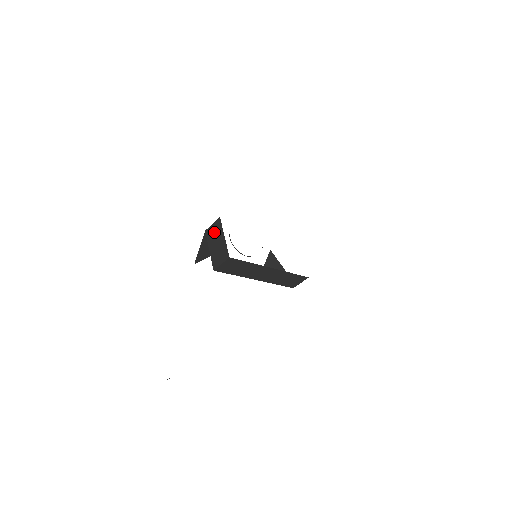
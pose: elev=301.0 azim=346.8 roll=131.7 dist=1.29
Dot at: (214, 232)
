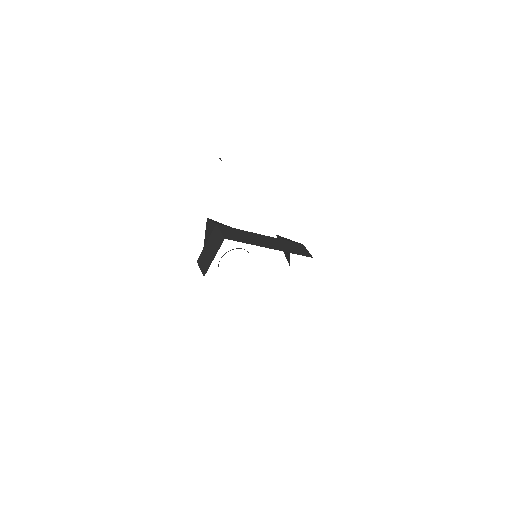
Dot at: (216, 240)
